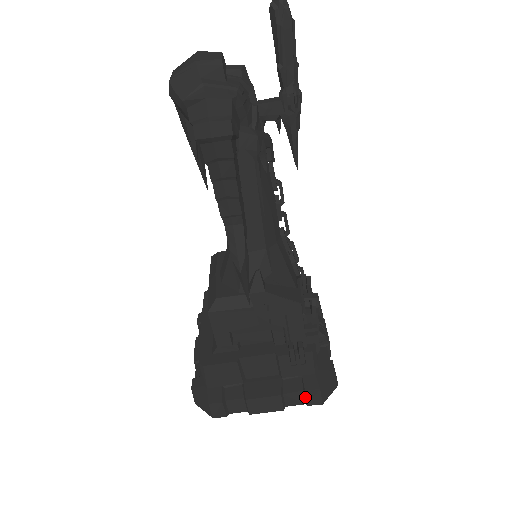
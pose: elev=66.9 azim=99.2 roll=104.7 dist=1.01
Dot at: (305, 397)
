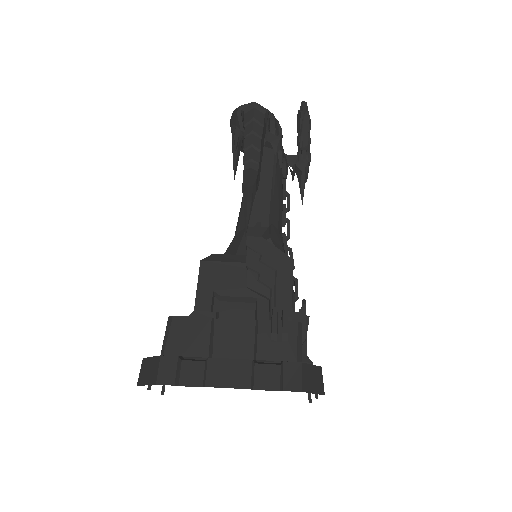
Dot at: (281, 376)
